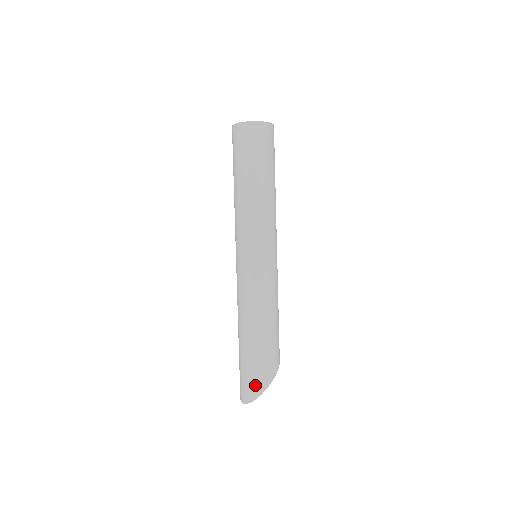
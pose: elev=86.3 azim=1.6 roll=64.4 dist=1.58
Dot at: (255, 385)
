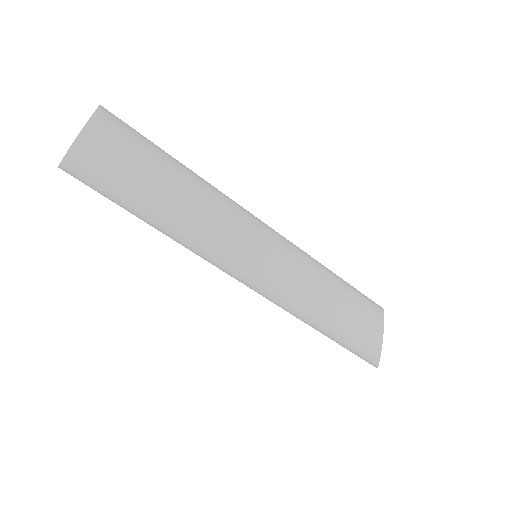
Dot at: occluded
